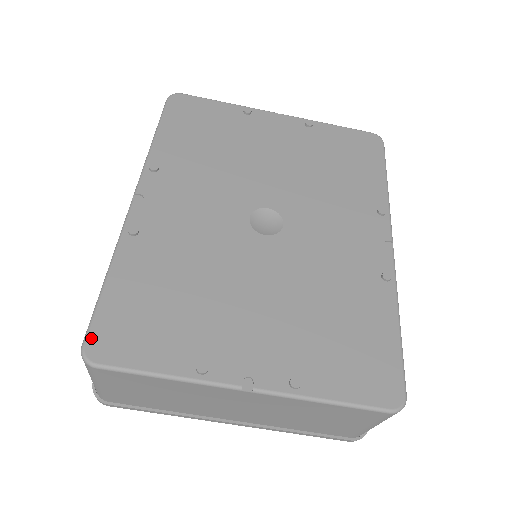
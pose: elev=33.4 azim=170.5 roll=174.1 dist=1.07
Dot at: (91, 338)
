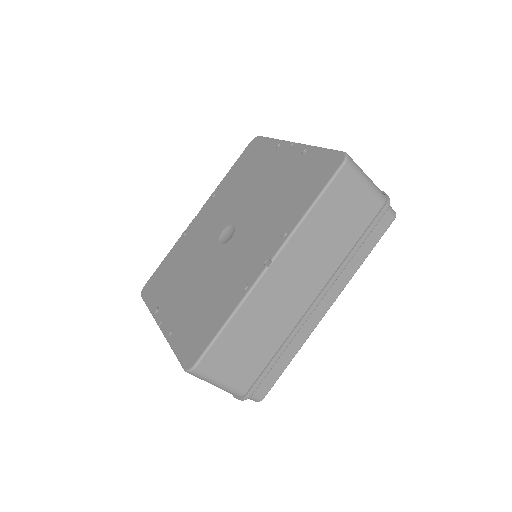
Dot at: (147, 284)
